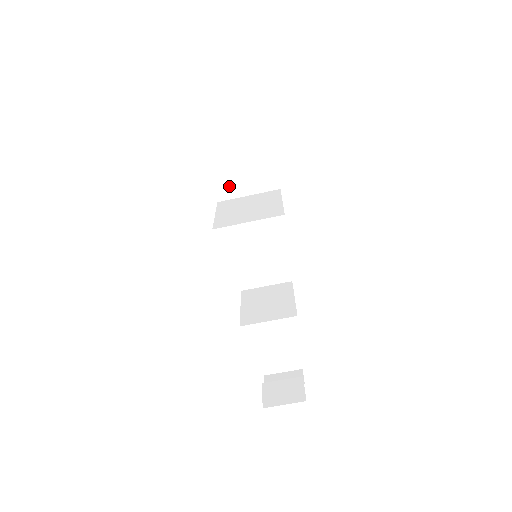
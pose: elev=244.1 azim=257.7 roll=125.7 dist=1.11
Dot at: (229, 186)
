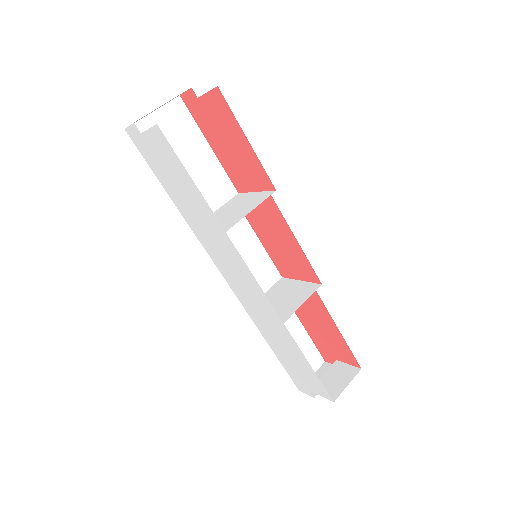
Dot at: occluded
